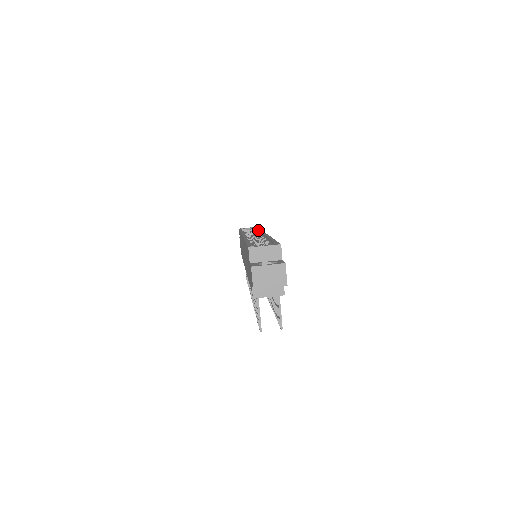
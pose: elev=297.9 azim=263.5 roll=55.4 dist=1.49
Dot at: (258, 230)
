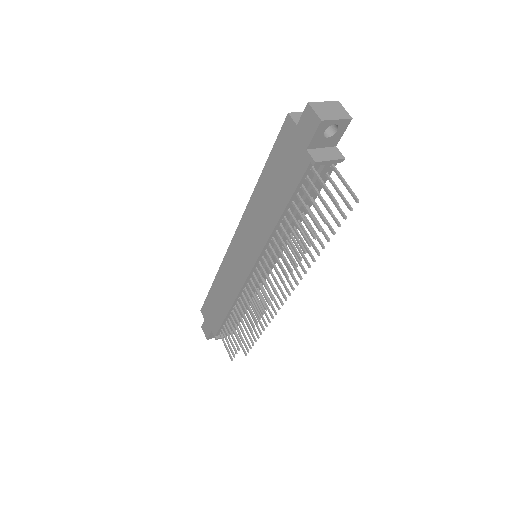
Dot at: occluded
